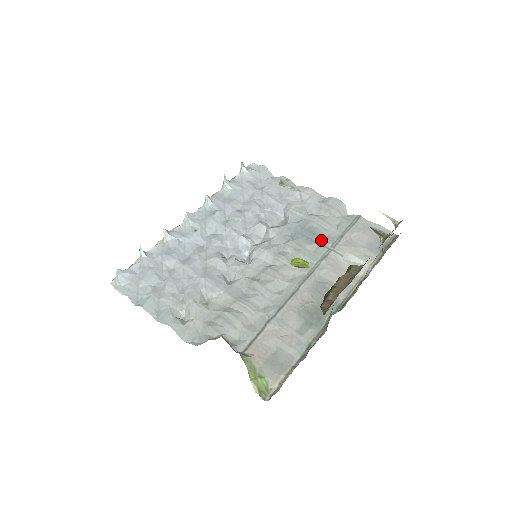
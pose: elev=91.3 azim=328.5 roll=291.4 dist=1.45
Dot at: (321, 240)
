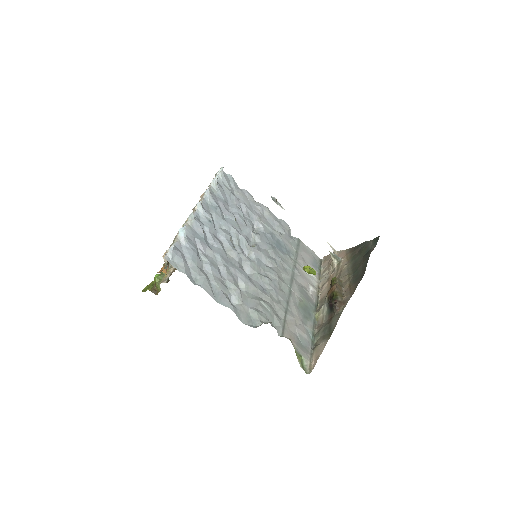
Dot at: (287, 252)
